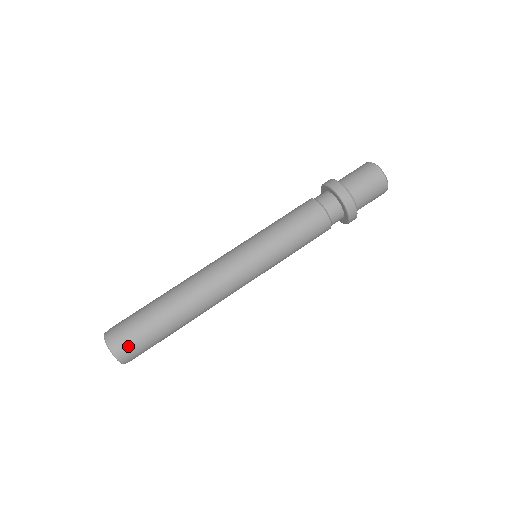
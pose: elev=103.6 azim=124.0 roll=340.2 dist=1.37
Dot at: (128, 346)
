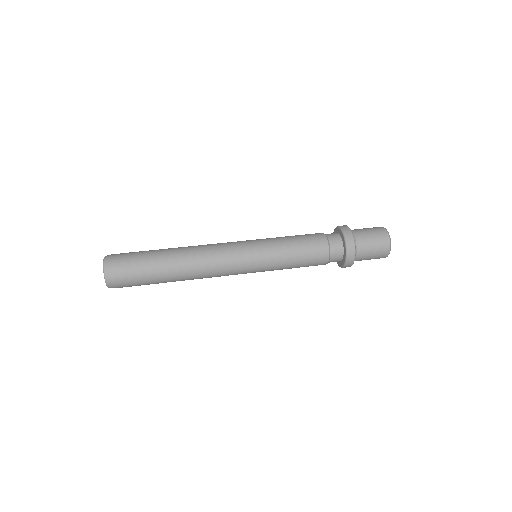
Dot at: (120, 278)
